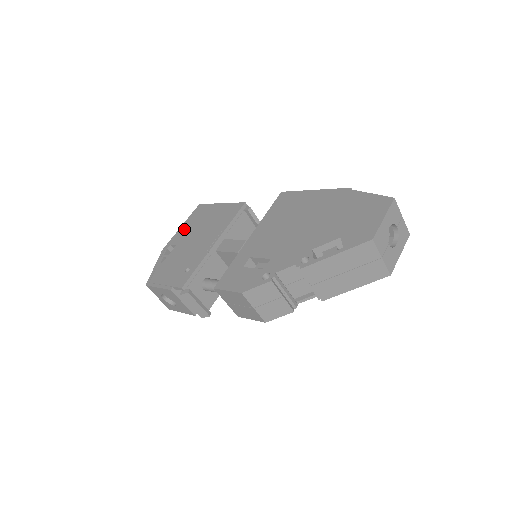
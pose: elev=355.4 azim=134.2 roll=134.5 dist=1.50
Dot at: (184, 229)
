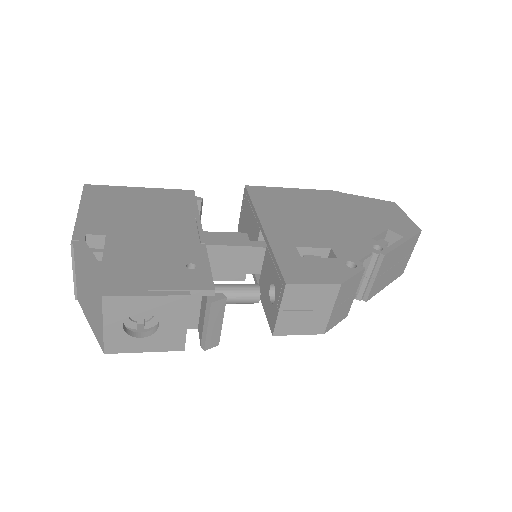
Dot at: (94, 214)
